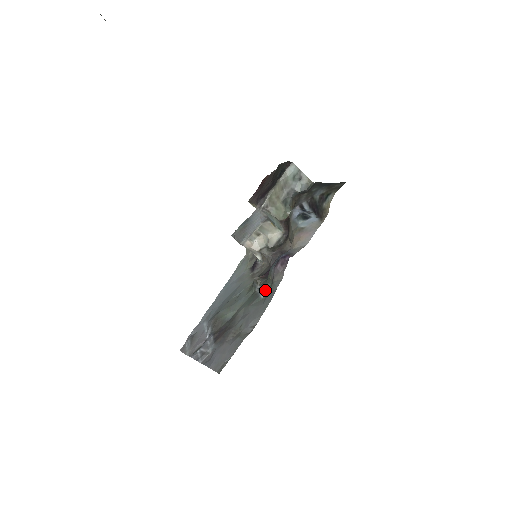
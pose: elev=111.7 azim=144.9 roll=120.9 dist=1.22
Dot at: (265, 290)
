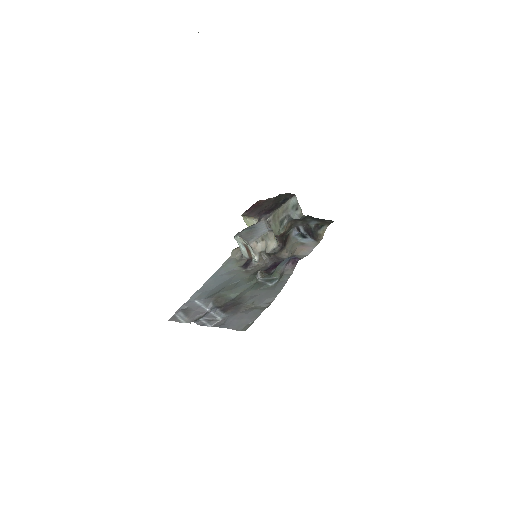
Dot at: (272, 280)
